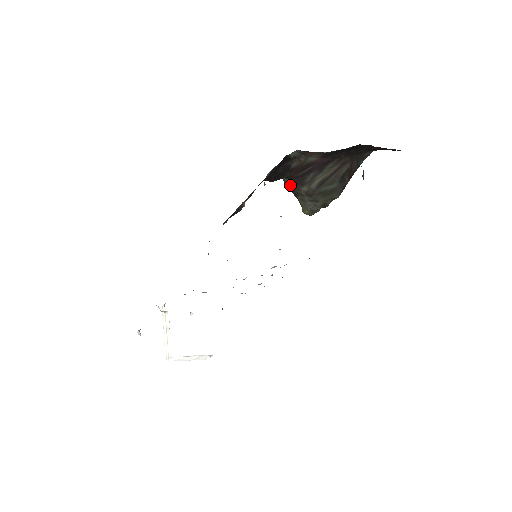
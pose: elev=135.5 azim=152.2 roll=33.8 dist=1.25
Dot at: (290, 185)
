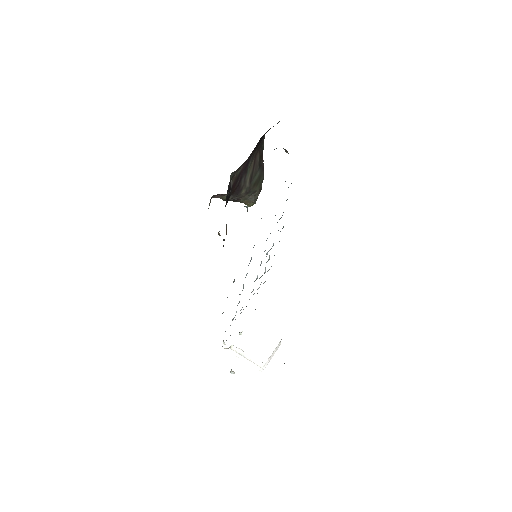
Dot at: occluded
